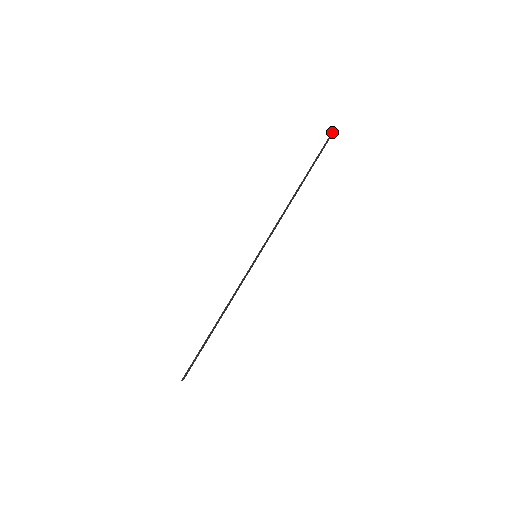
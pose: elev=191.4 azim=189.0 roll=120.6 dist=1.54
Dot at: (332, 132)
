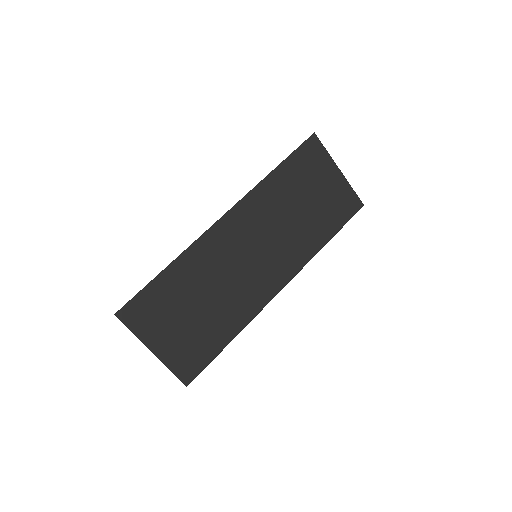
Dot at: (311, 135)
